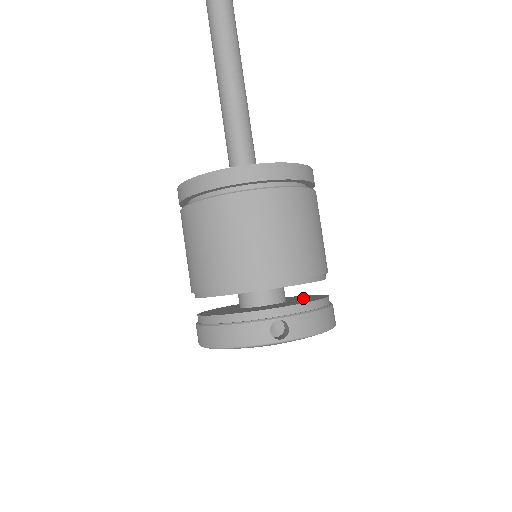
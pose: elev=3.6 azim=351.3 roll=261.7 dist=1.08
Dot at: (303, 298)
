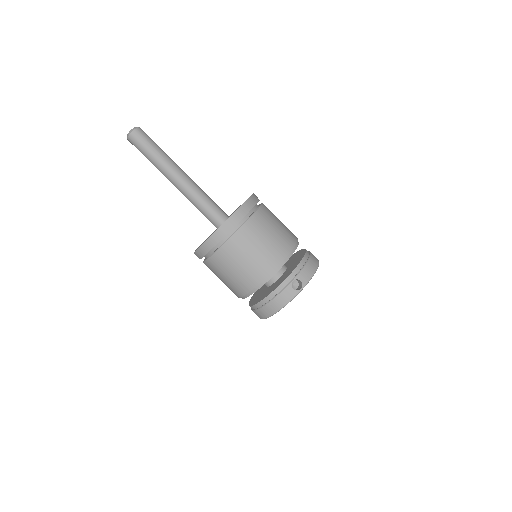
Dot at: (294, 259)
